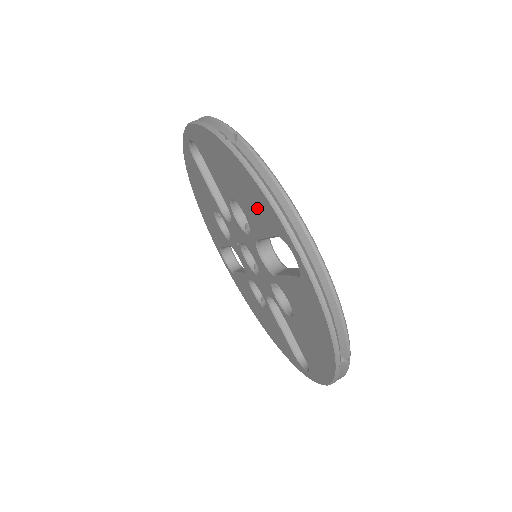
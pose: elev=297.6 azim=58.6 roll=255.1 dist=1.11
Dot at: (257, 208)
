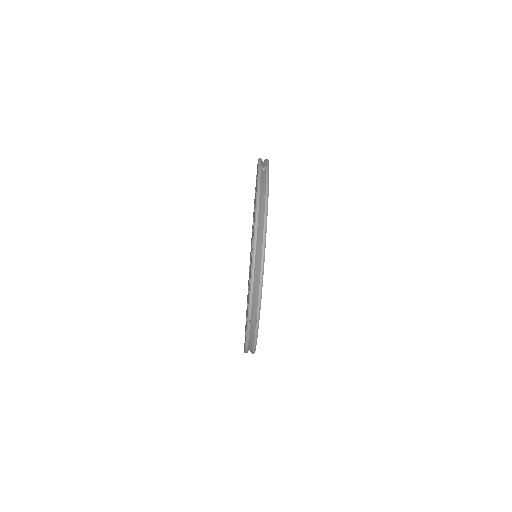
Dot at: occluded
